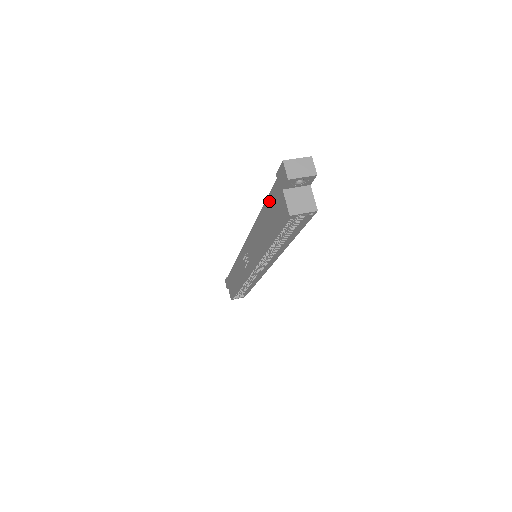
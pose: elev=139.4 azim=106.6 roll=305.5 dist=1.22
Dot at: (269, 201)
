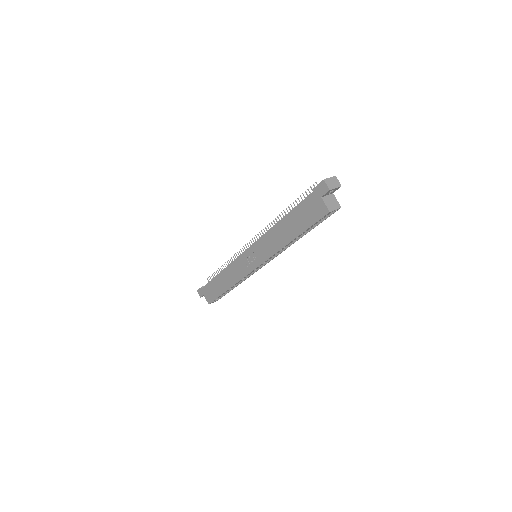
Dot at: (300, 208)
